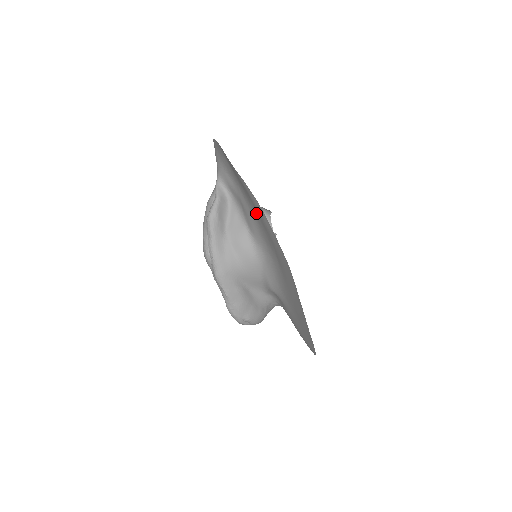
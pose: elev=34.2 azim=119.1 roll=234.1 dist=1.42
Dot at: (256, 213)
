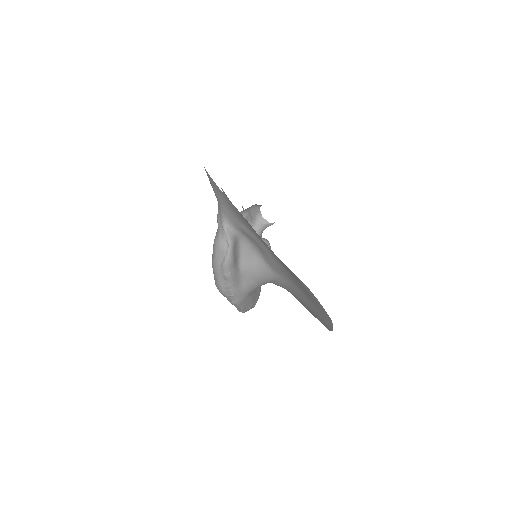
Dot at: (290, 273)
